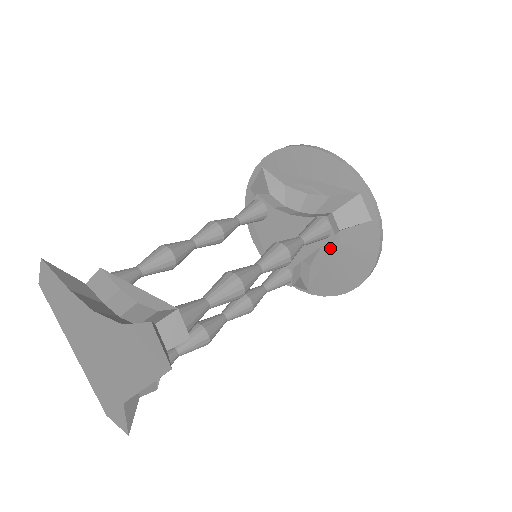
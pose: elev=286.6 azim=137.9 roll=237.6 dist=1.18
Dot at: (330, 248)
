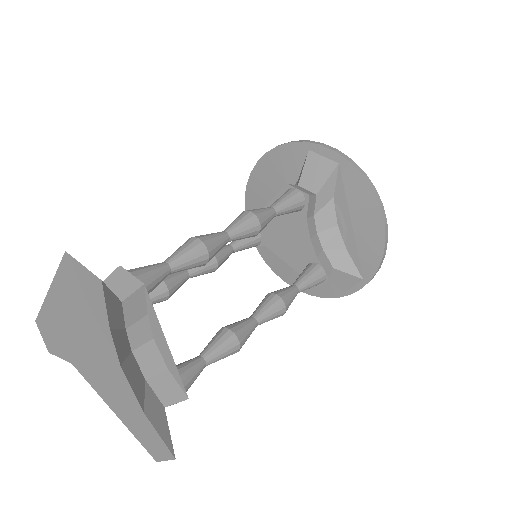
Dot at: occluded
